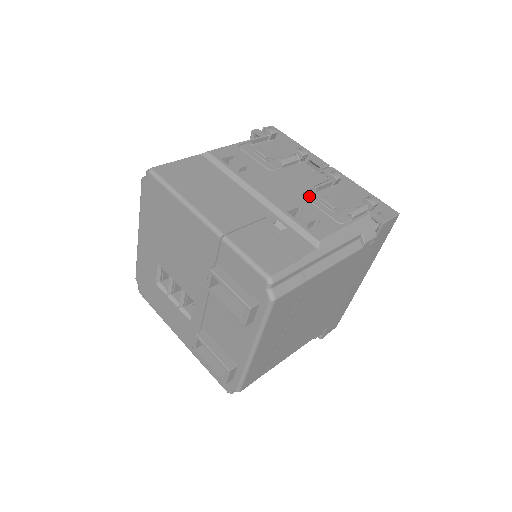
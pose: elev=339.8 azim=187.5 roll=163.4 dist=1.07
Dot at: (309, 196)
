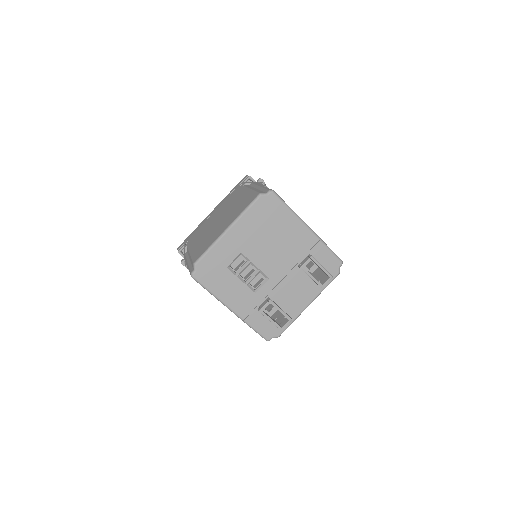
Dot at: occluded
